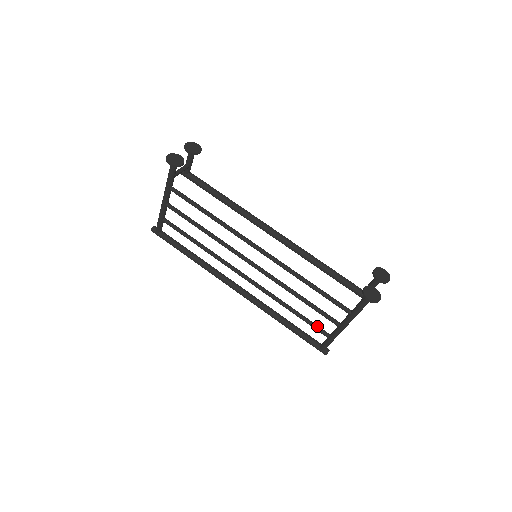
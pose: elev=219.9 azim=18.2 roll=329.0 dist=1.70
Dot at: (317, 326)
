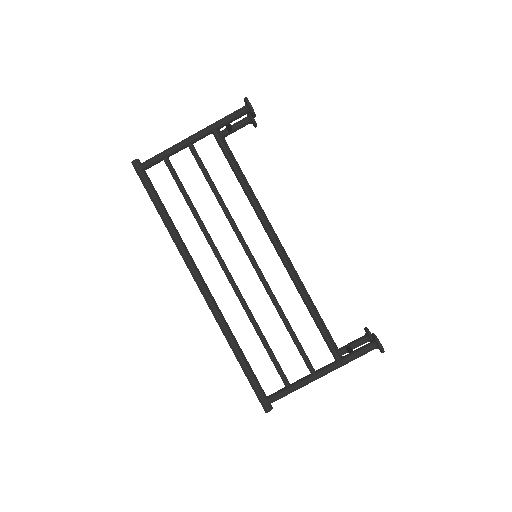
Dot at: (281, 368)
